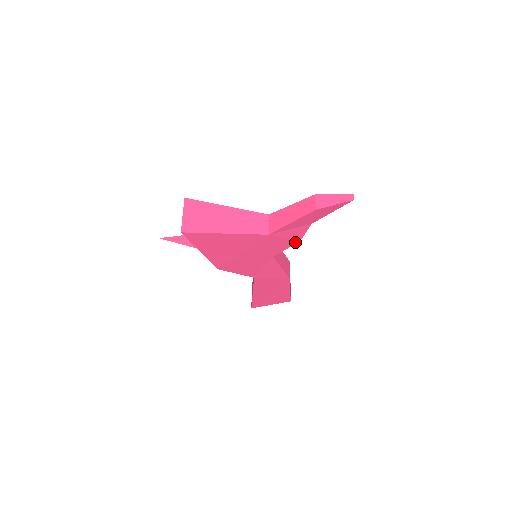
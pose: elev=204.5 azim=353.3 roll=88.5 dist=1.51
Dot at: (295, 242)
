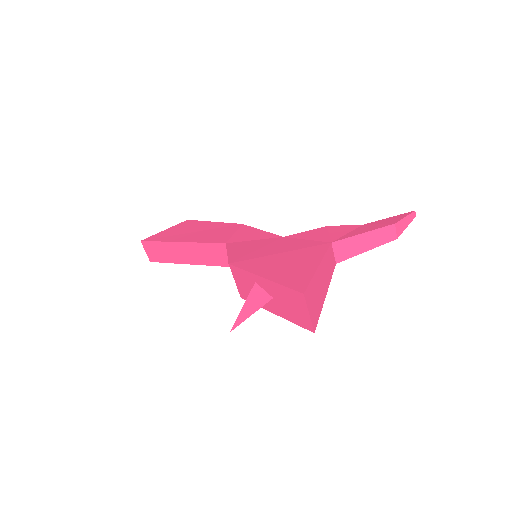
Dot at: occluded
